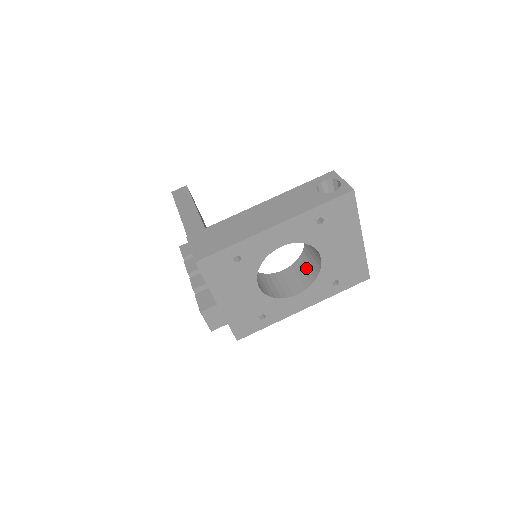
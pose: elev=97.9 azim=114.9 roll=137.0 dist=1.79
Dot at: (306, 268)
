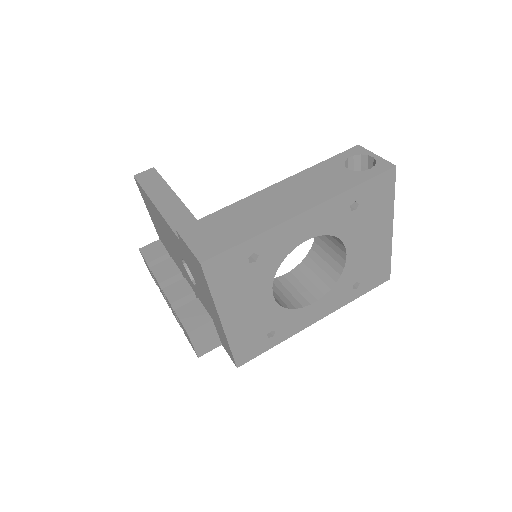
Dot at: (319, 269)
